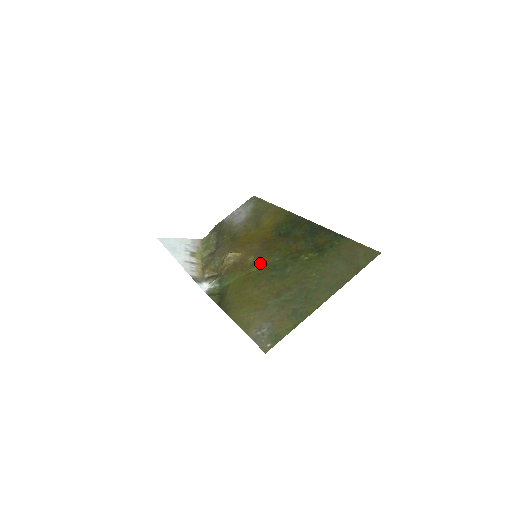
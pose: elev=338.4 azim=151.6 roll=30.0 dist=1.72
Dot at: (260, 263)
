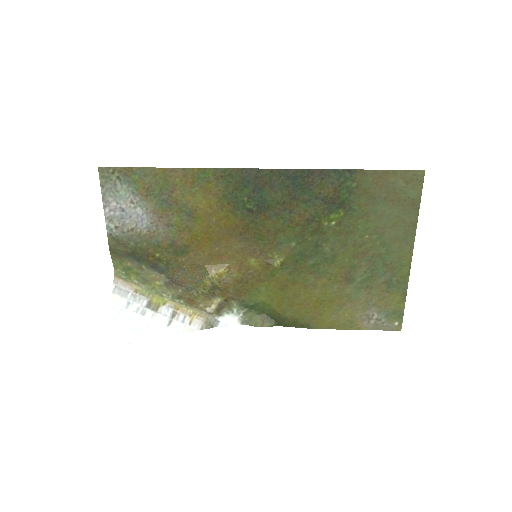
Dot at: (277, 262)
